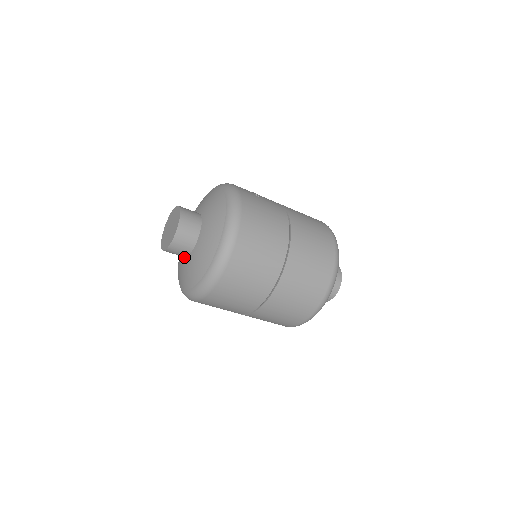
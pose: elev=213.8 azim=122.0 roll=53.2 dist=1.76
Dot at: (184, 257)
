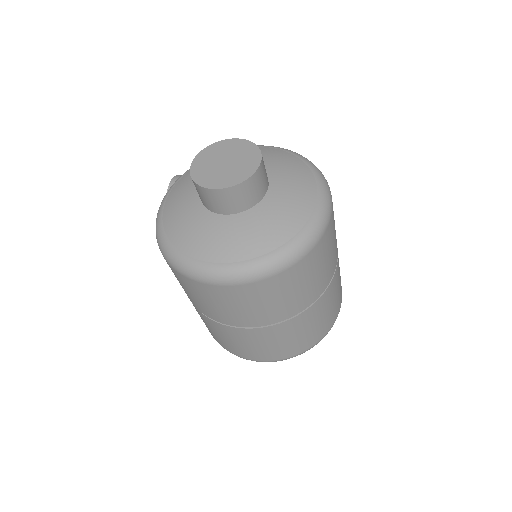
Dot at: (236, 213)
